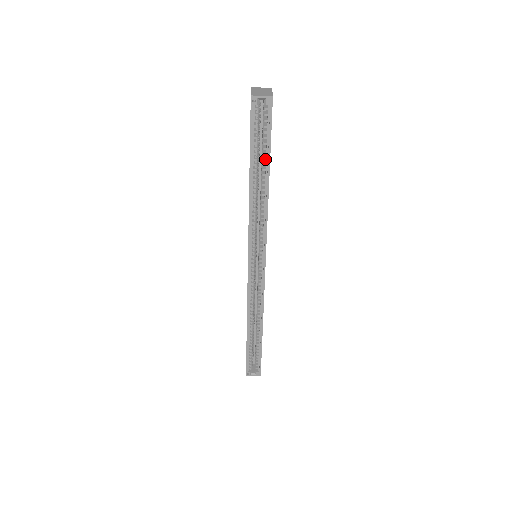
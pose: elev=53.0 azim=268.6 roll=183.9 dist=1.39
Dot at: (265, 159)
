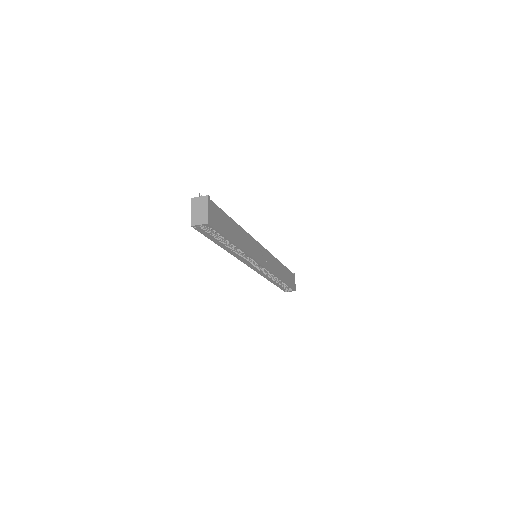
Dot at: (226, 239)
